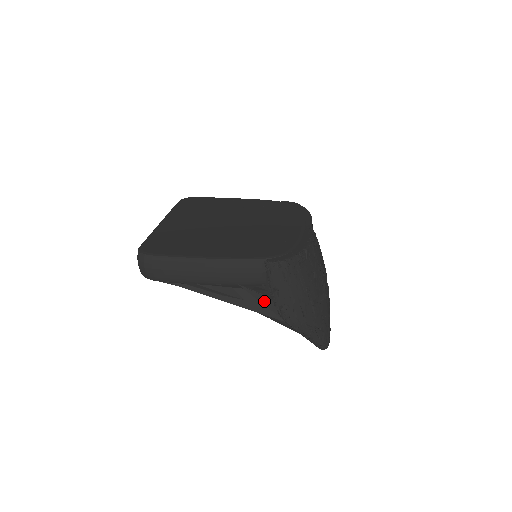
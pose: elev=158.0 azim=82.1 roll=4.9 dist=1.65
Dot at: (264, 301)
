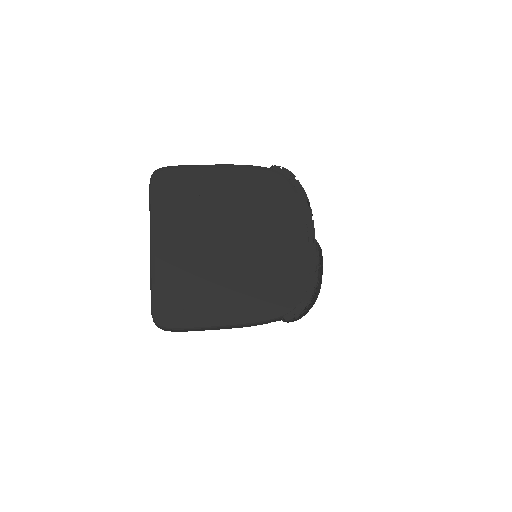
Dot at: occluded
